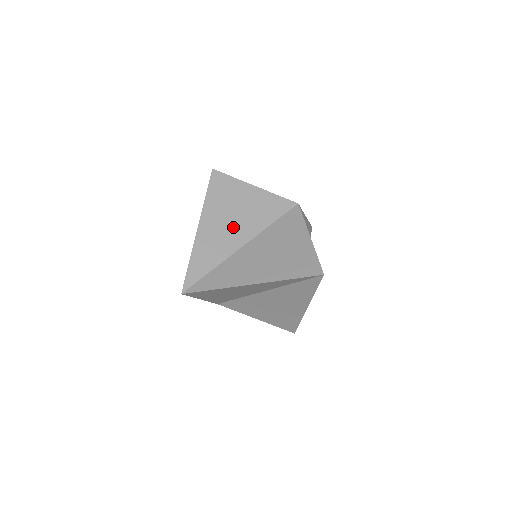
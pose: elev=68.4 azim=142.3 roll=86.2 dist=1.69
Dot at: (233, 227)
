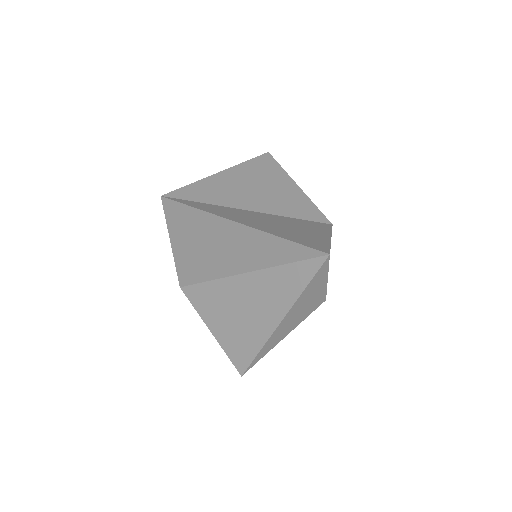
Dot at: (256, 194)
